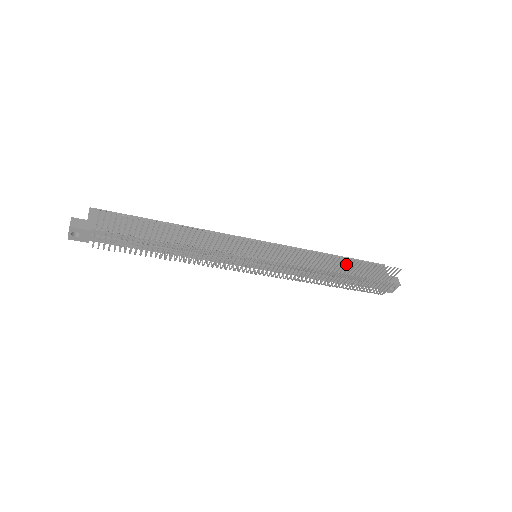
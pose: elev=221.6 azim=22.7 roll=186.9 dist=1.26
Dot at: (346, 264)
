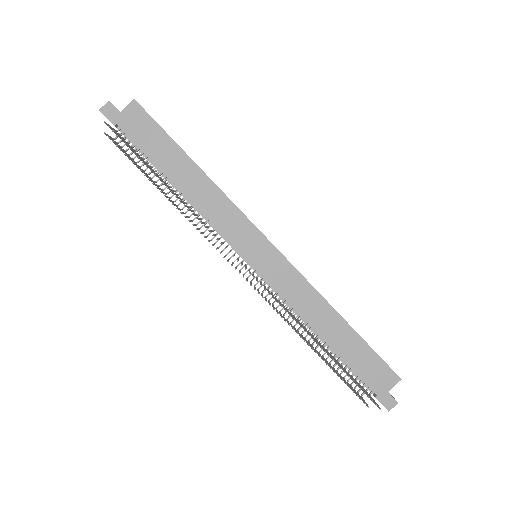
Dot at: (348, 341)
